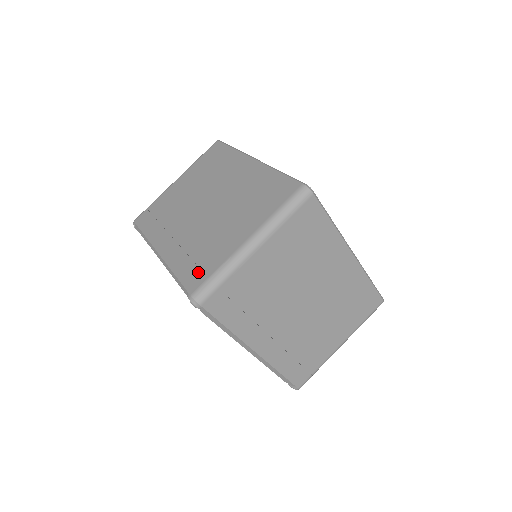
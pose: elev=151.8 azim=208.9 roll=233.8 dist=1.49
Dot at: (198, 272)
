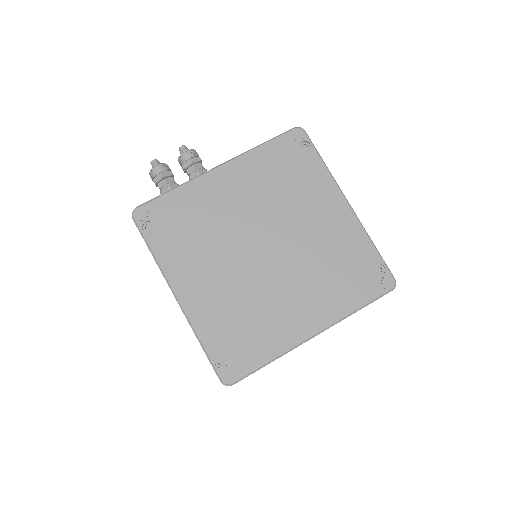
Dot at: occluded
